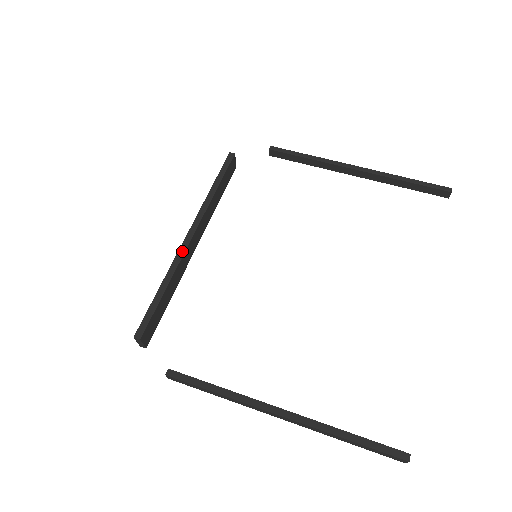
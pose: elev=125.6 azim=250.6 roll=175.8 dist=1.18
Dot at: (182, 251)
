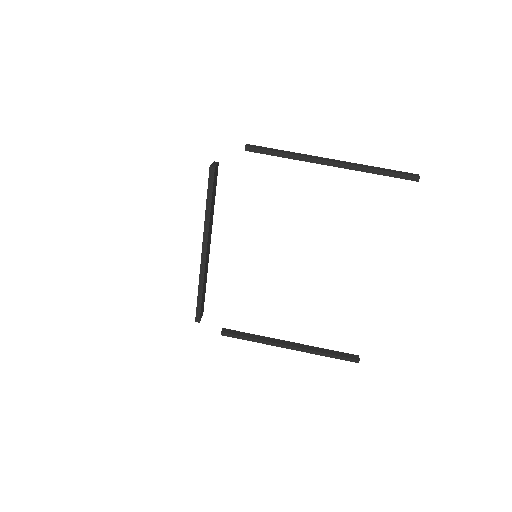
Dot at: (203, 266)
